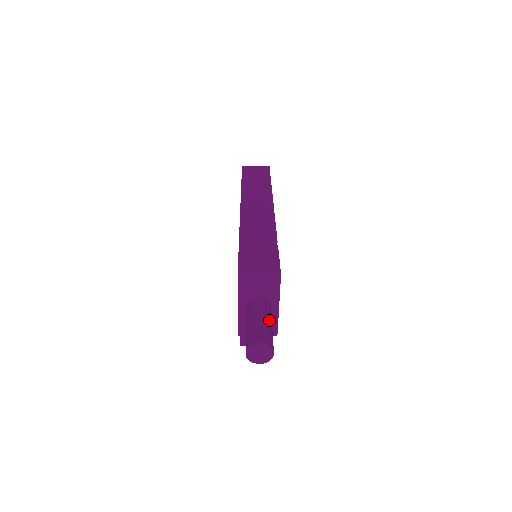
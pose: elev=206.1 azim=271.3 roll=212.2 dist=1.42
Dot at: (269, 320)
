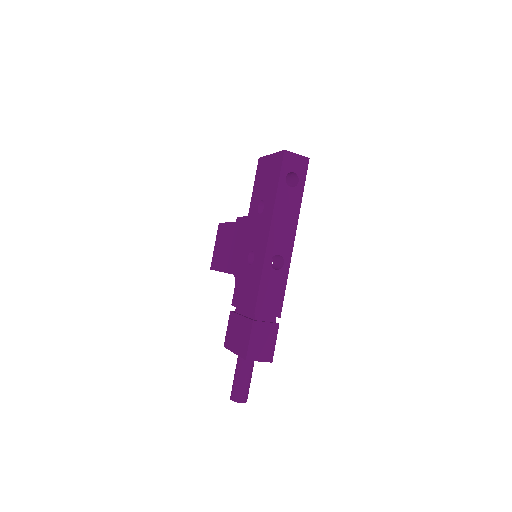
Dot at: occluded
